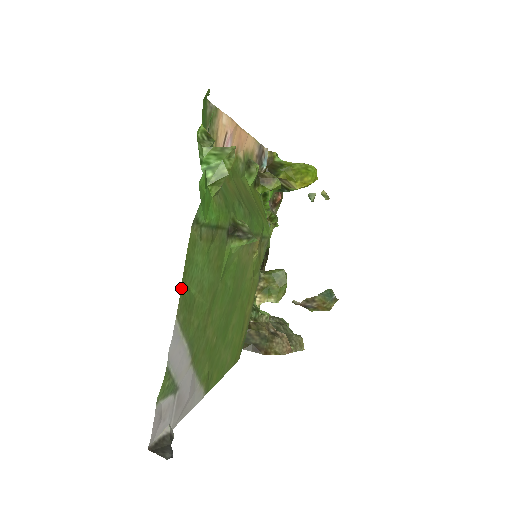
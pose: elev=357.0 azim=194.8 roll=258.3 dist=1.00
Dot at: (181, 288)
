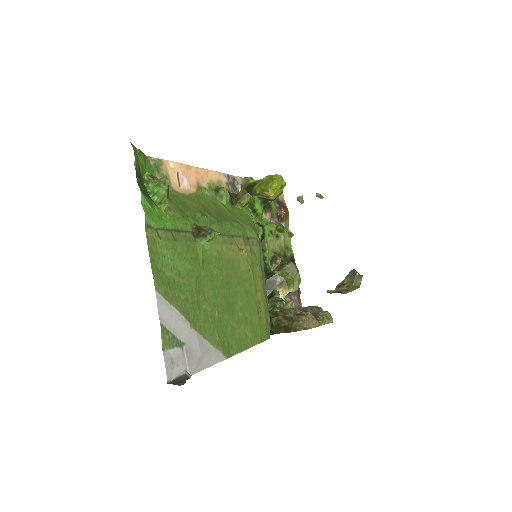
Dot at: (152, 270)
